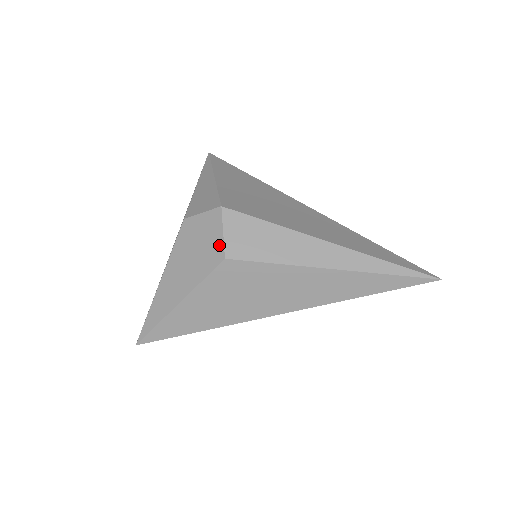
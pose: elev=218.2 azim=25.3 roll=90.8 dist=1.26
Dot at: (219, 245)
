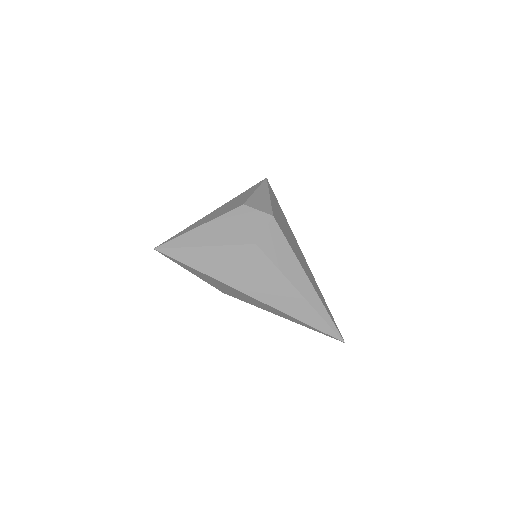
Dot at: (257, 234)
